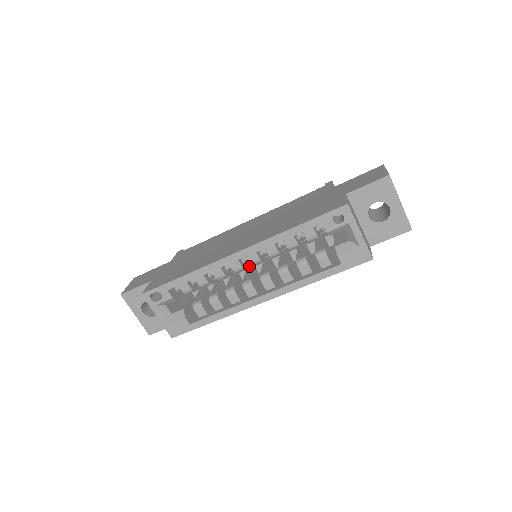
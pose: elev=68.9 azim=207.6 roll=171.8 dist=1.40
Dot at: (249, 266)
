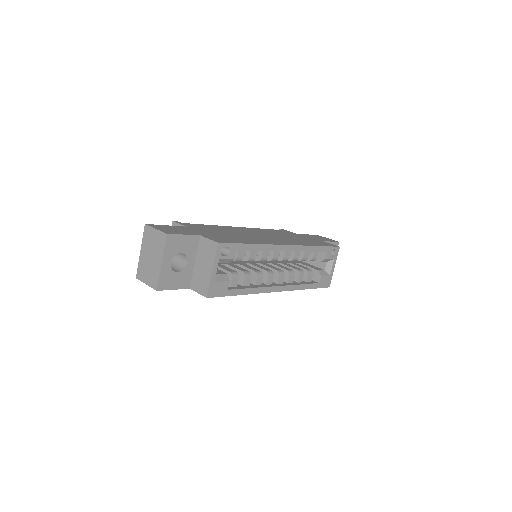
Dot at: (248, 262)
